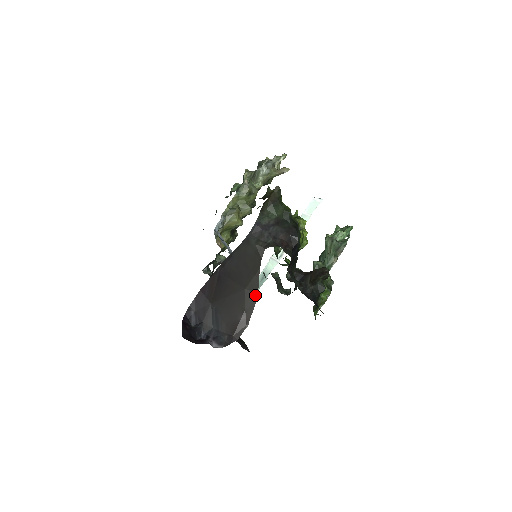
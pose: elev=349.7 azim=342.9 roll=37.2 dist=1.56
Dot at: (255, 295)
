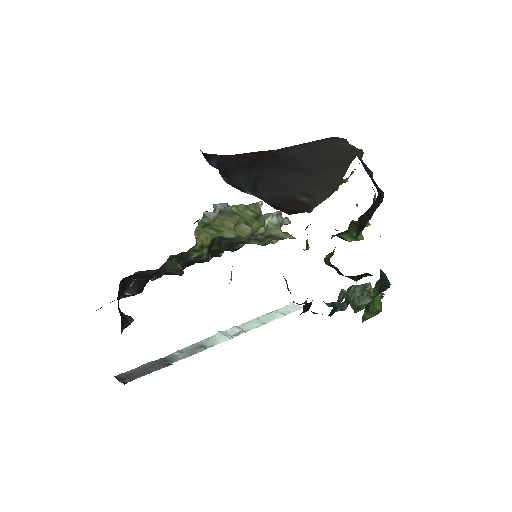
Dot at: (333, 187)
